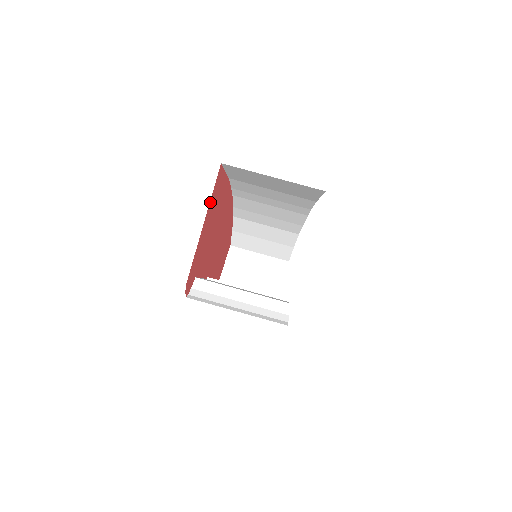
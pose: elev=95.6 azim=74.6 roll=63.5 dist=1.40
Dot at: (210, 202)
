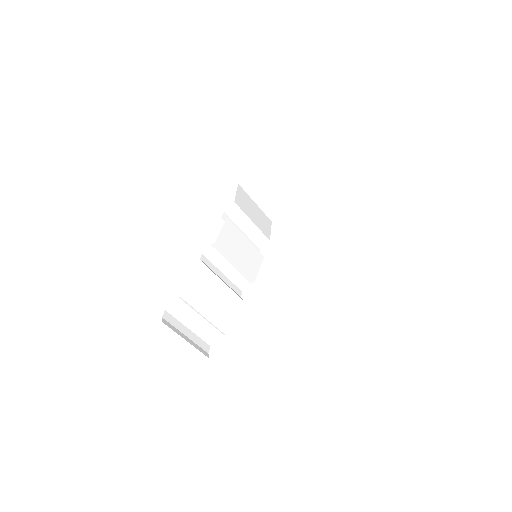
Dot at: occluded
